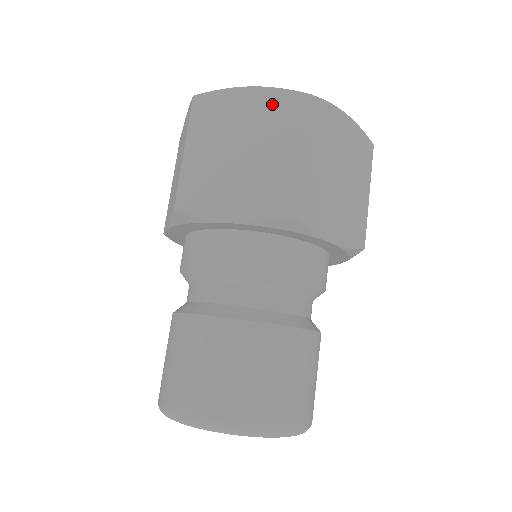
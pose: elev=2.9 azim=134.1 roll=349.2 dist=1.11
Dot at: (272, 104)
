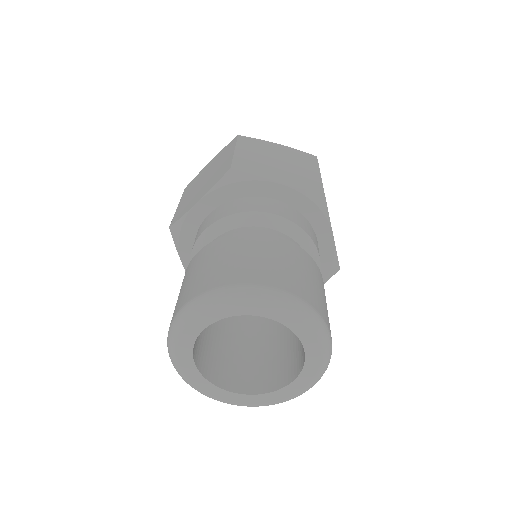
Dot at: (294, 152)
